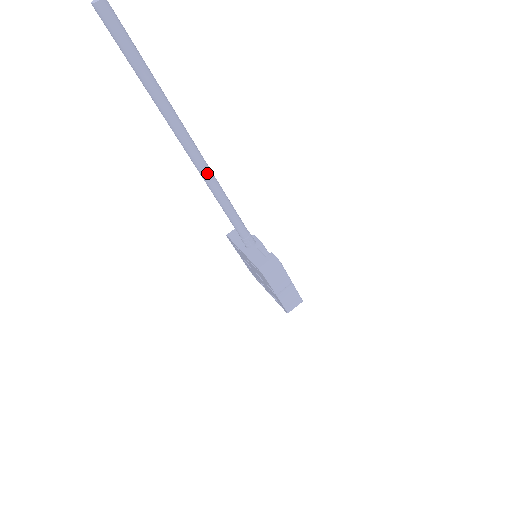
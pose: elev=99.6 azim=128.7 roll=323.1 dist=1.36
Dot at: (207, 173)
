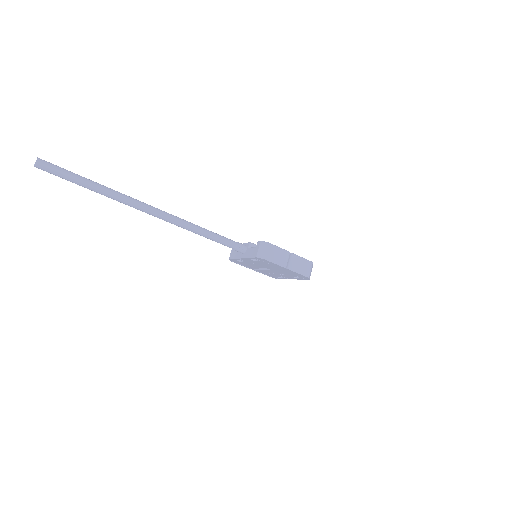
Dot at: (172, 218)
